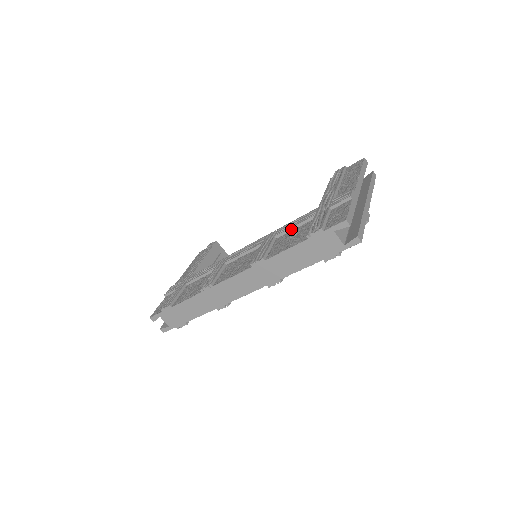
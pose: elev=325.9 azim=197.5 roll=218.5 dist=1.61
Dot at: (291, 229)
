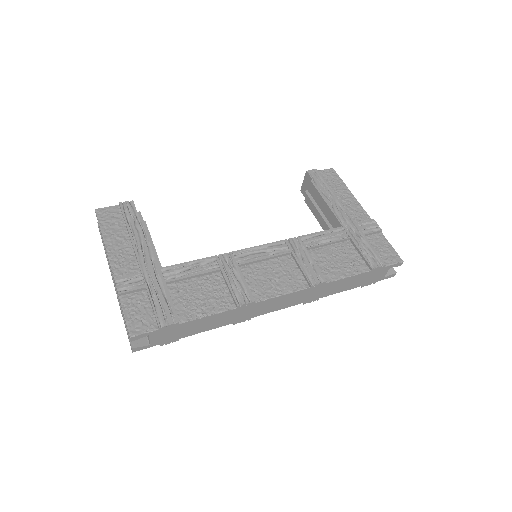
Dot at: (325, 245)
